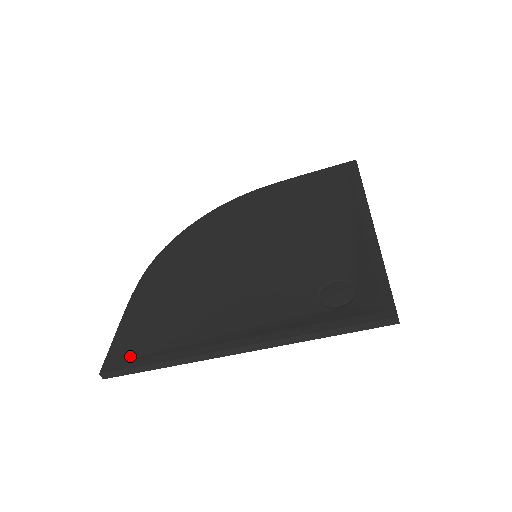
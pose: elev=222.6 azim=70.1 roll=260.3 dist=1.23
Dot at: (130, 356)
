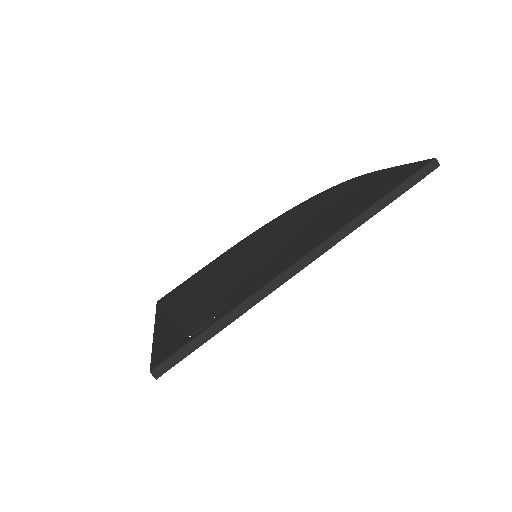
Dot at: (166, 298)
